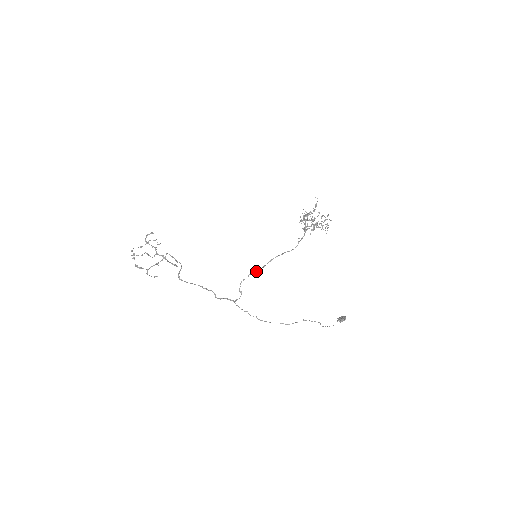
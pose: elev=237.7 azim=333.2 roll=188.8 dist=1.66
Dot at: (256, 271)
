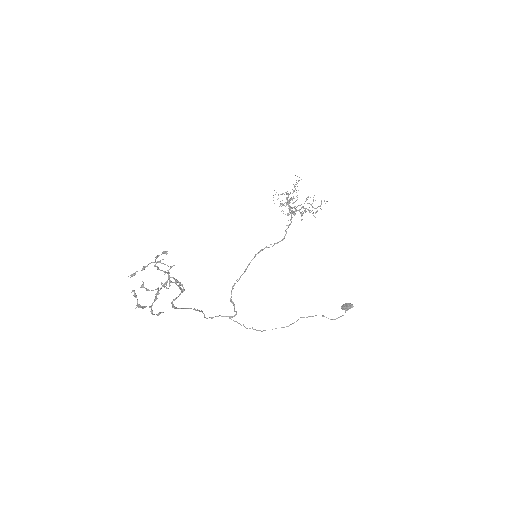
Dot at: (243, 273)
